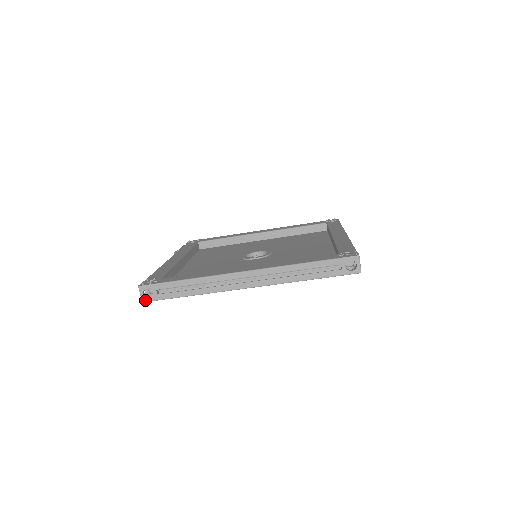
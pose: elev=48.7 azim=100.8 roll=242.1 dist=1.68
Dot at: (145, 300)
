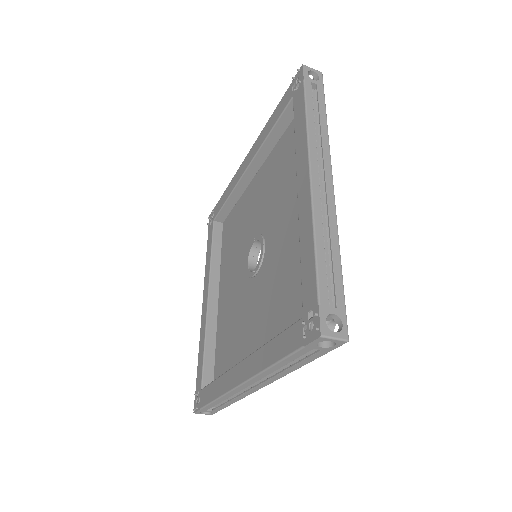
Dot at: (211, 414)
